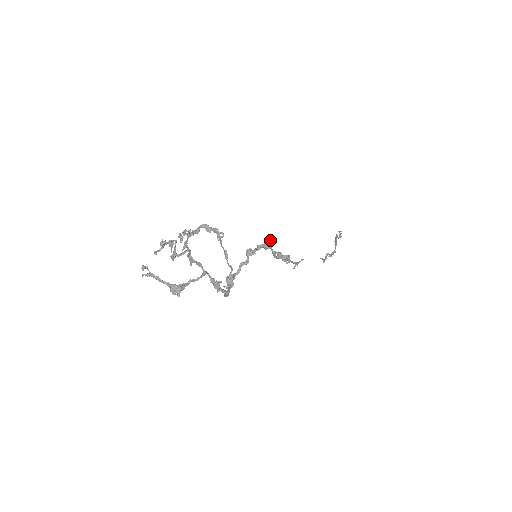
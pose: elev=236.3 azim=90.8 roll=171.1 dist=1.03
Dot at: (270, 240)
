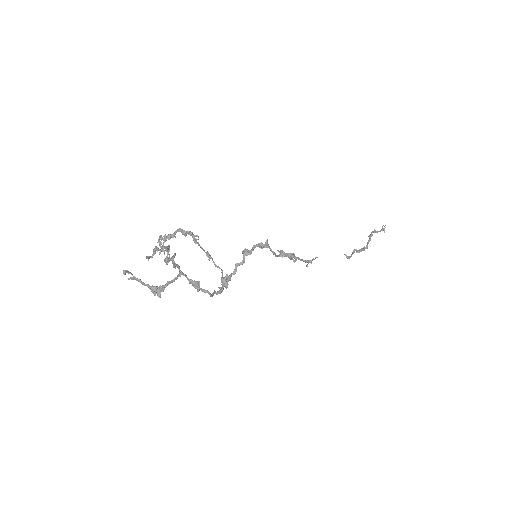
Dot at: (267, 239)
